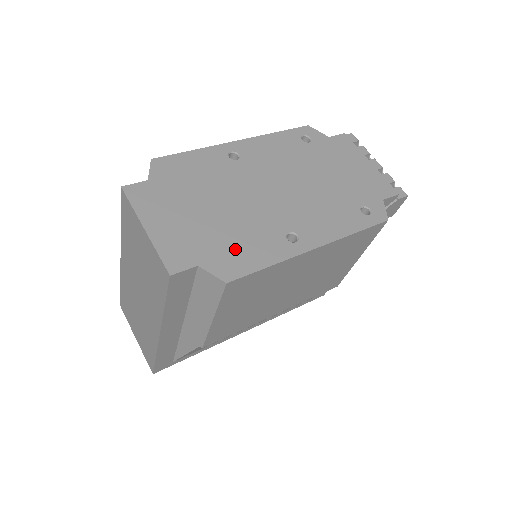
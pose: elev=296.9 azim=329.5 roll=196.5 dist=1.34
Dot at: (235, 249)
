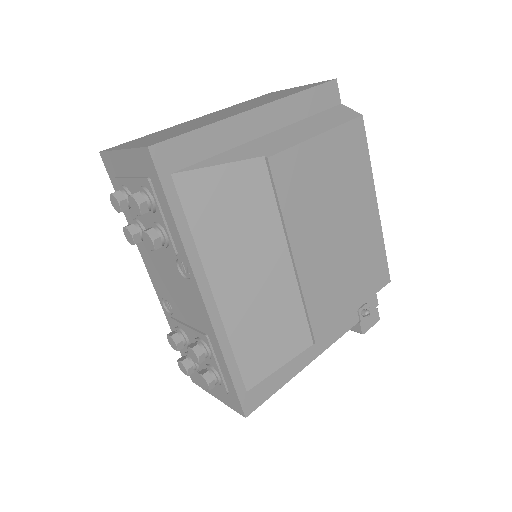
Dot at: occluded
